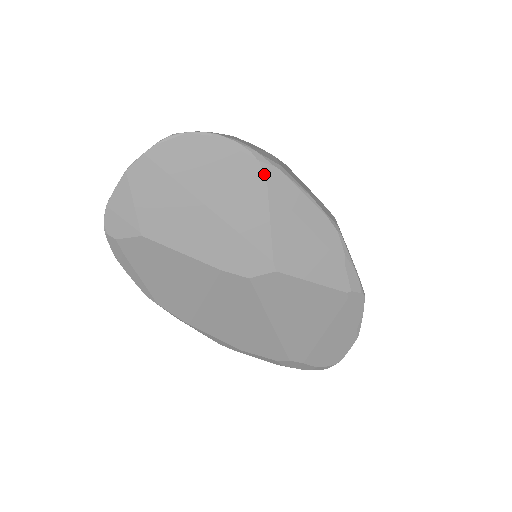
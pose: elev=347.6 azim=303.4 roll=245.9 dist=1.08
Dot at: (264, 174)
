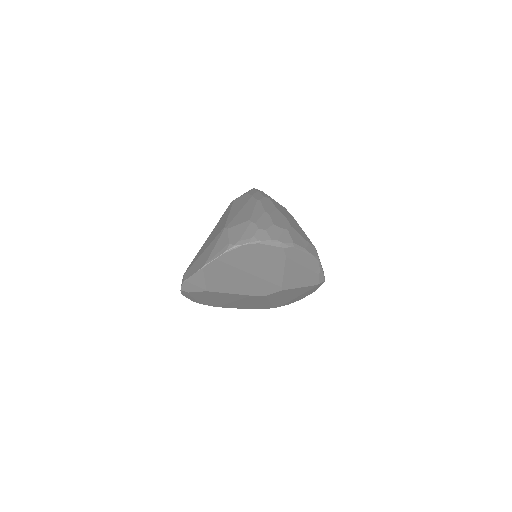
Dot at: (285, 253)
